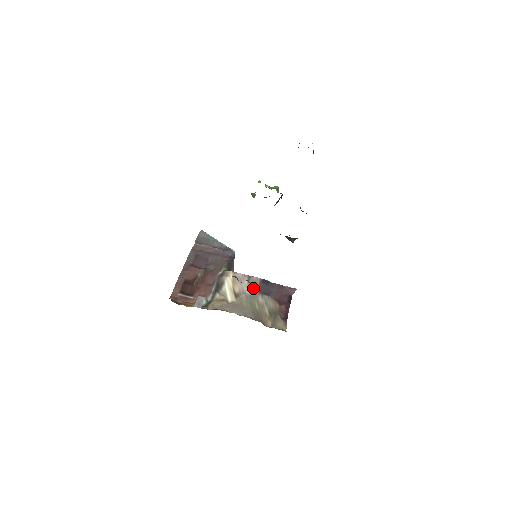
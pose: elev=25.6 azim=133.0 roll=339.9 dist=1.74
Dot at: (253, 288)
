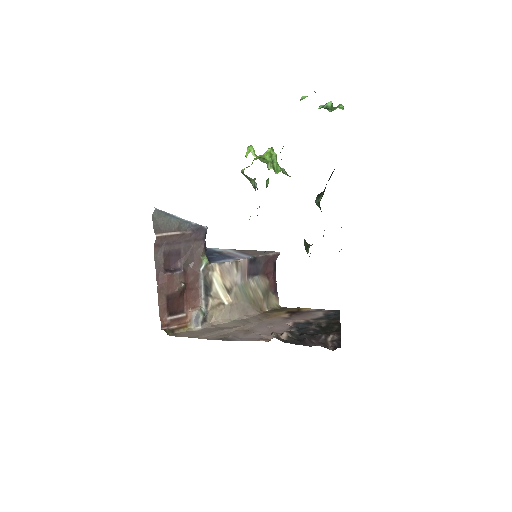
Dot at: (243, 275)
